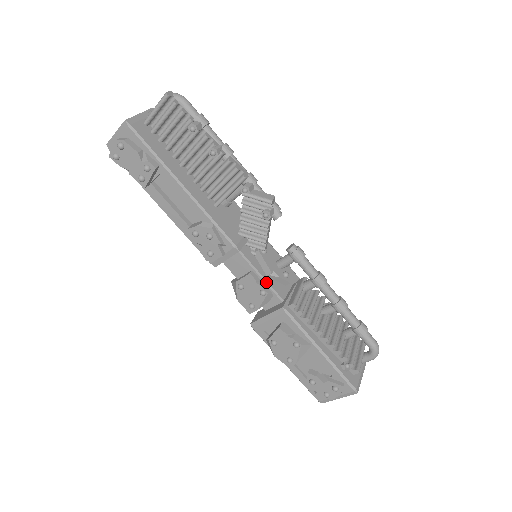
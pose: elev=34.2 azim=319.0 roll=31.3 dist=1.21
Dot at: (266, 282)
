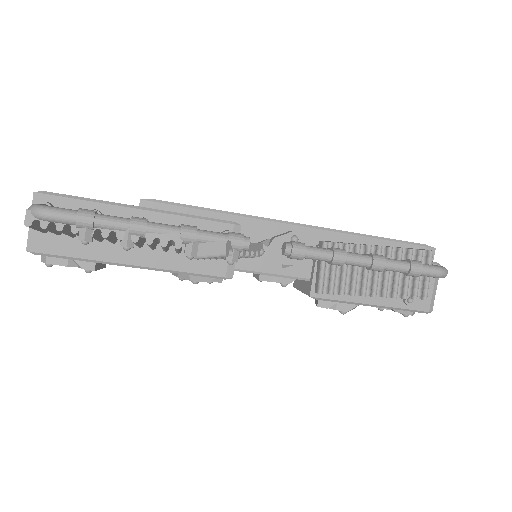
Dot at: (281, 276)
